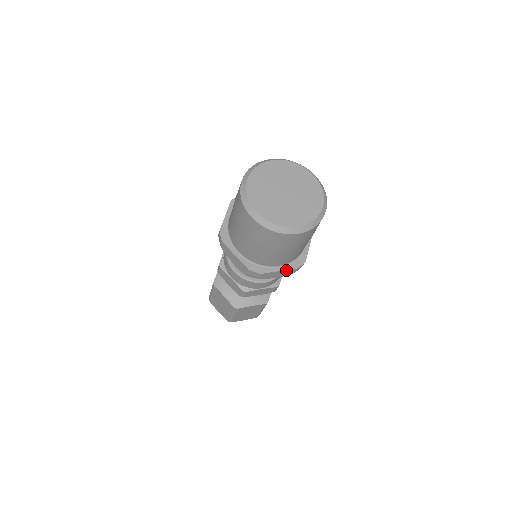
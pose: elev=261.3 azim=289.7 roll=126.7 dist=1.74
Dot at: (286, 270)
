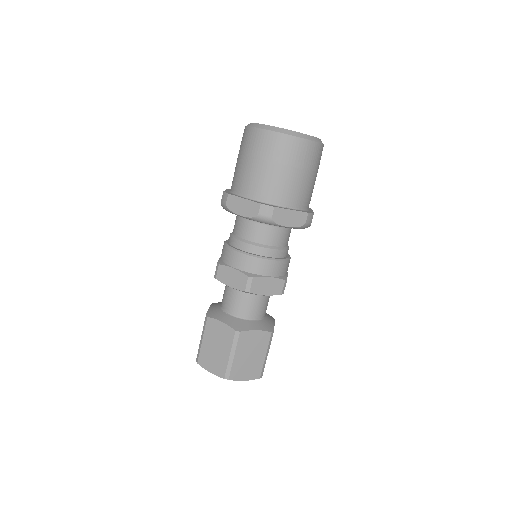
Dot at: (298, 212)
